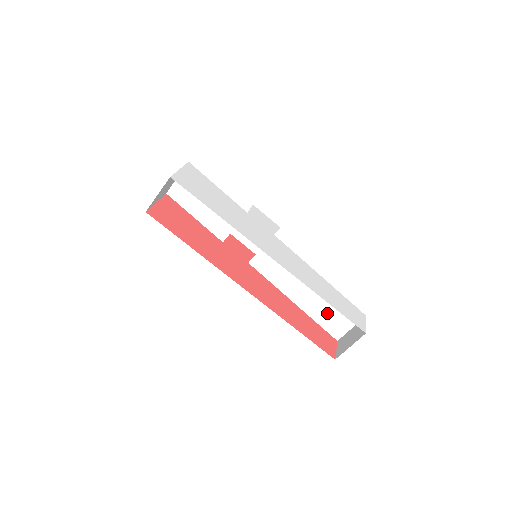
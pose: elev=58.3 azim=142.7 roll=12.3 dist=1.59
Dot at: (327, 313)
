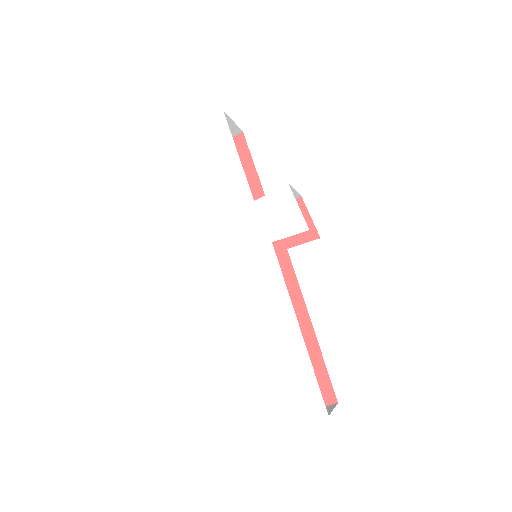
Dot at: occluded
